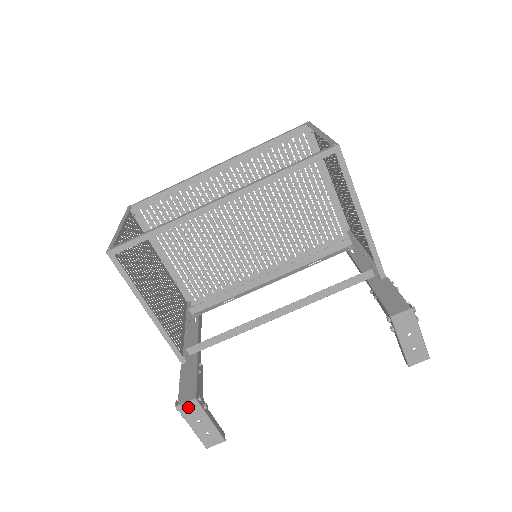
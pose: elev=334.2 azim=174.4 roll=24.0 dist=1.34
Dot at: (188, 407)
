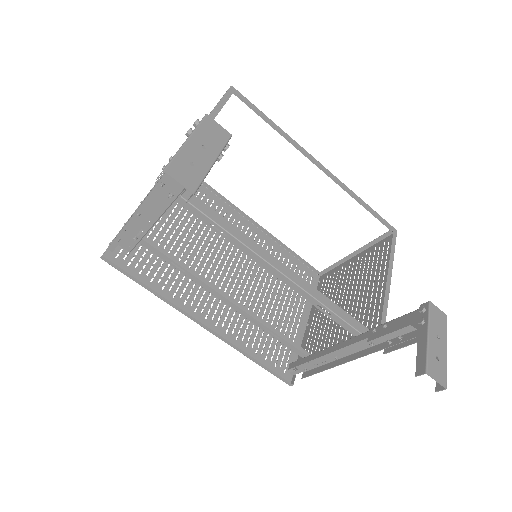
Dot at: (215, 129)
